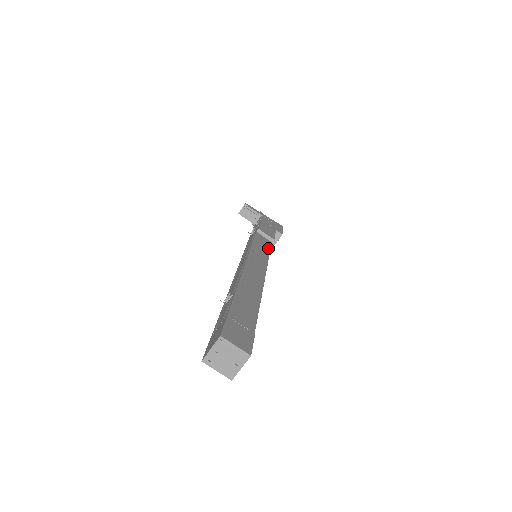
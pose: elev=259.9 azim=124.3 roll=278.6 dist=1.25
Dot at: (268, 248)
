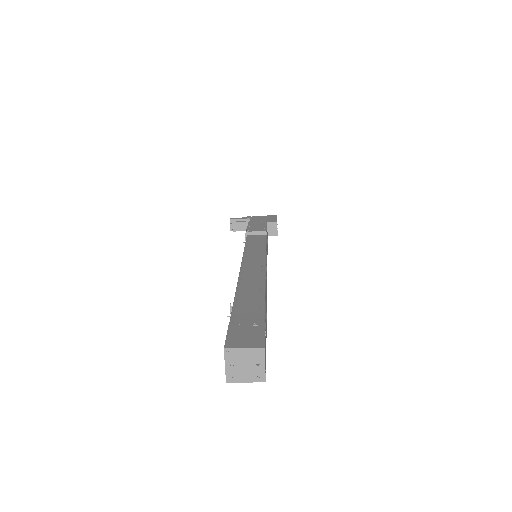
Dot at: (263, 242)
